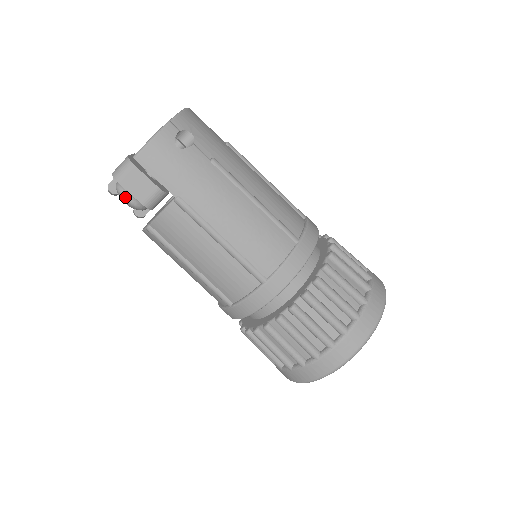
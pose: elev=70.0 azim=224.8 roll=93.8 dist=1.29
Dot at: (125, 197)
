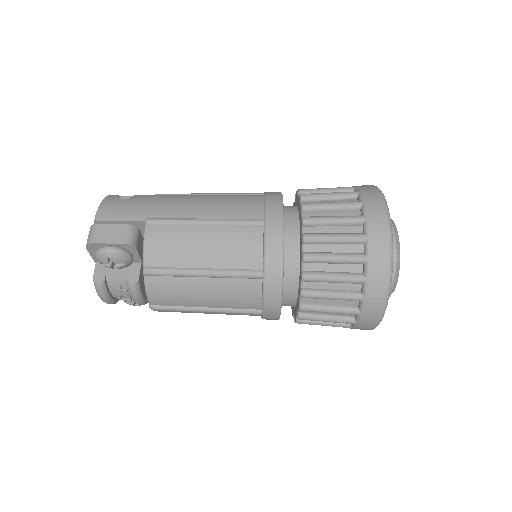
Dot at: (106, 249)
